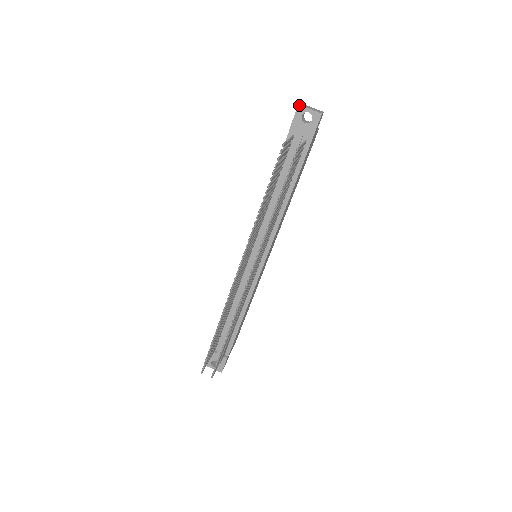
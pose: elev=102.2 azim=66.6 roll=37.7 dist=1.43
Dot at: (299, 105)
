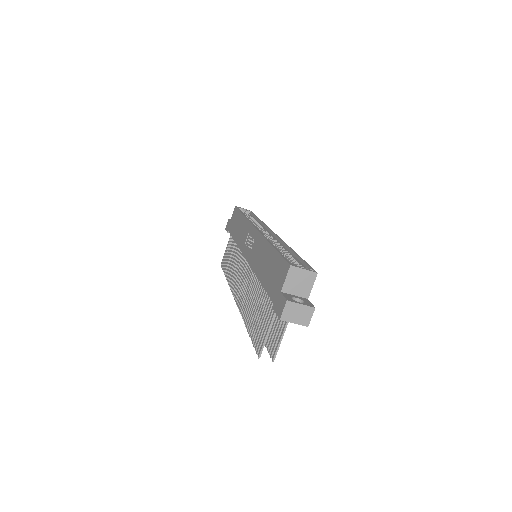
Dot at: occluded
